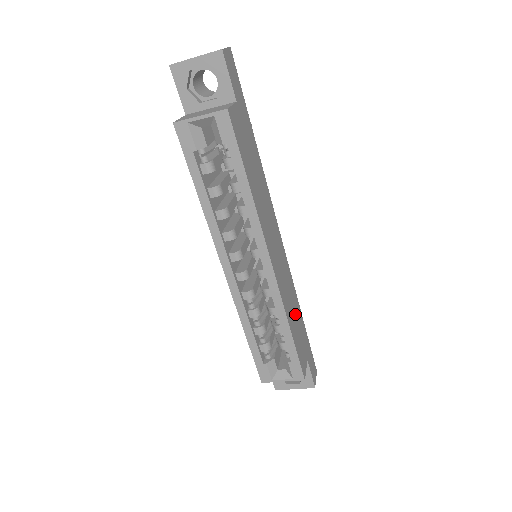
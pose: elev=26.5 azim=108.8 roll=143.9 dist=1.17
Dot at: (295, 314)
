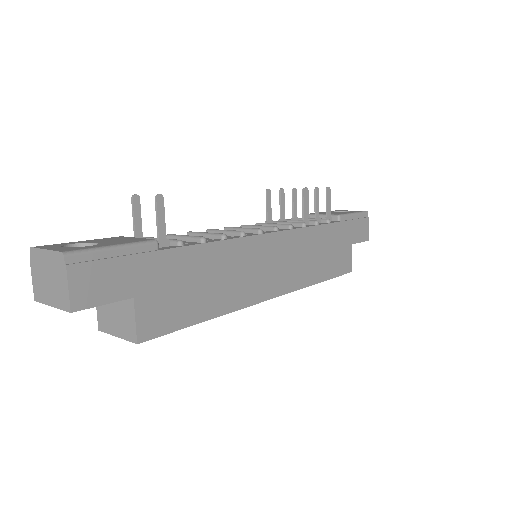
Dot at: (321, 250)
